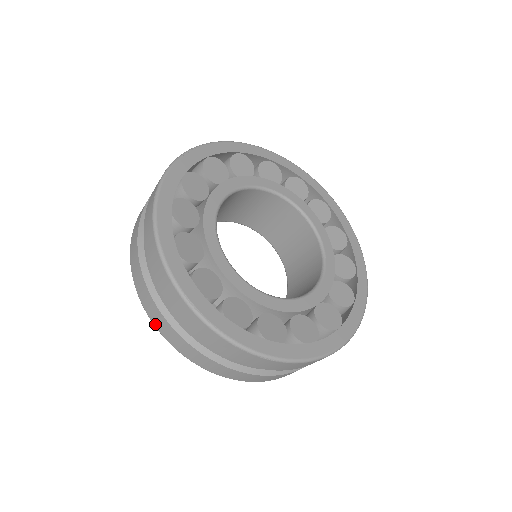
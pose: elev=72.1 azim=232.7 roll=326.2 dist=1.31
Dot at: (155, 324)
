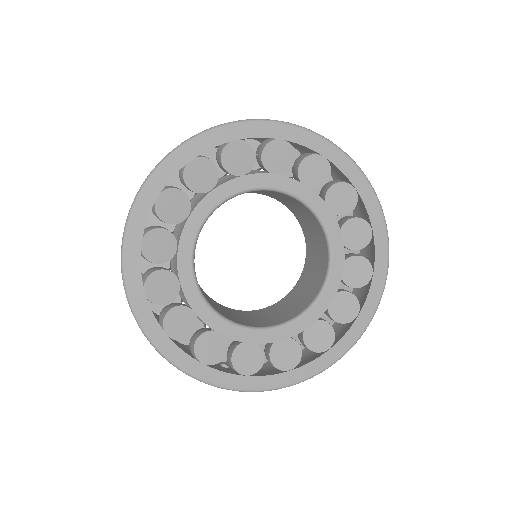
Dot at: occluded
